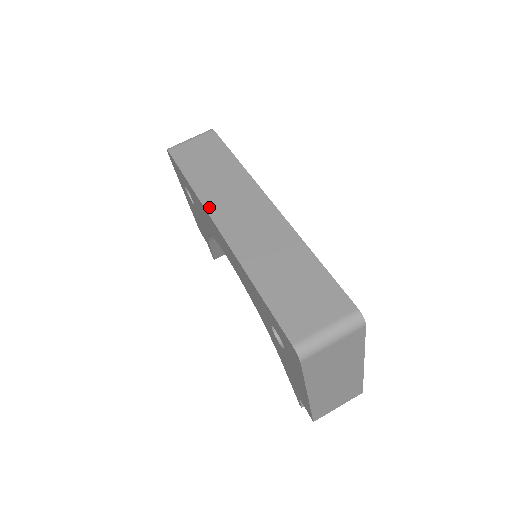
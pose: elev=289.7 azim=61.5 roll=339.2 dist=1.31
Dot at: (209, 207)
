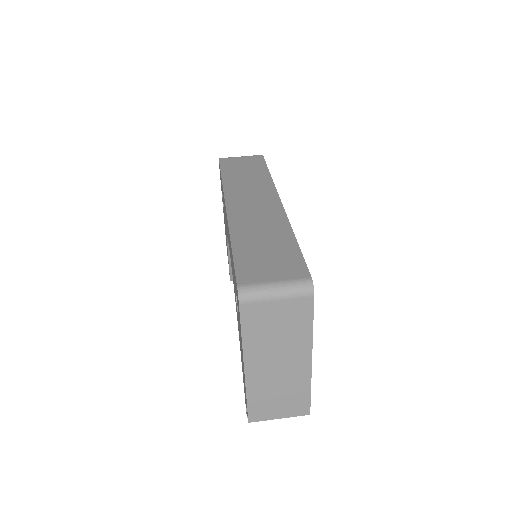
Dot at: (228, 193)
